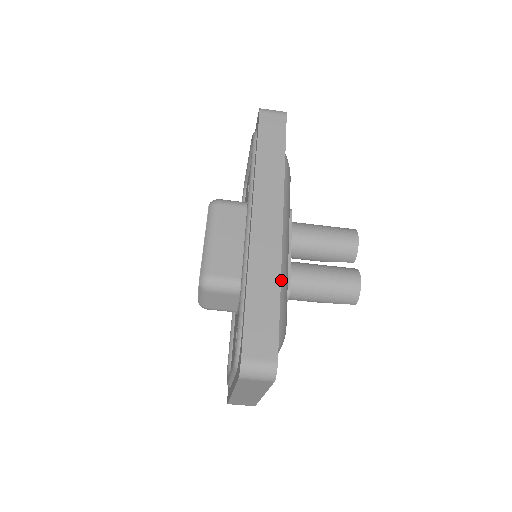
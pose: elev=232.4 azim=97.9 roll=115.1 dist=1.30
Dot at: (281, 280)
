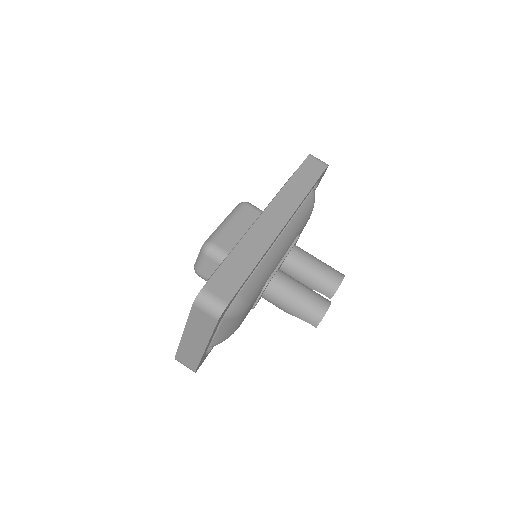
Dot at: (264, 267)
